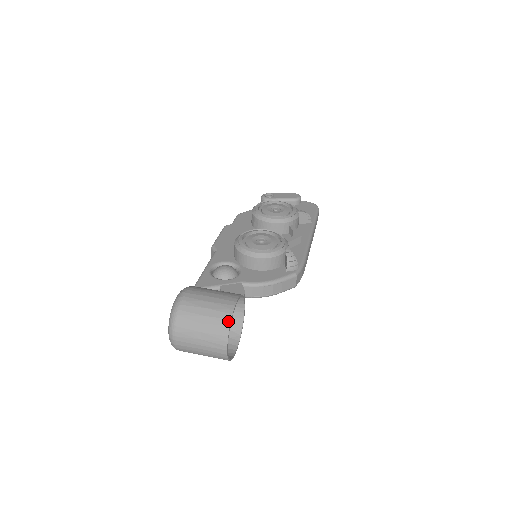
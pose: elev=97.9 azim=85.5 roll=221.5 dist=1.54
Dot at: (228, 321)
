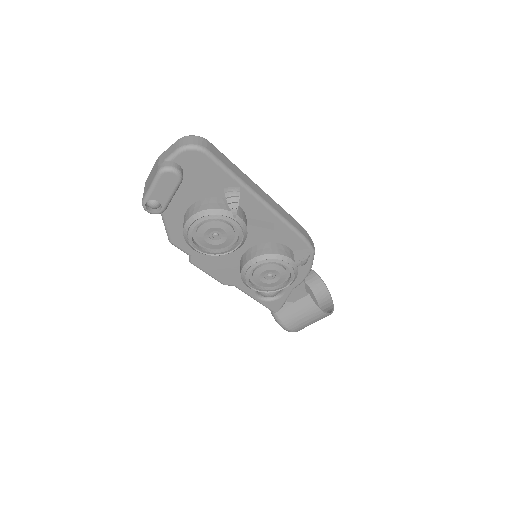
Dot at: occluded
